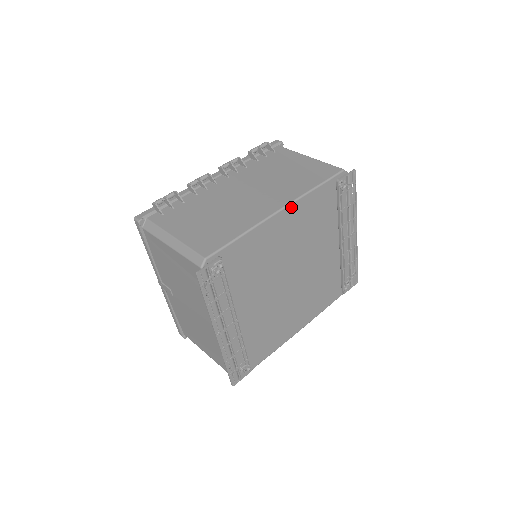
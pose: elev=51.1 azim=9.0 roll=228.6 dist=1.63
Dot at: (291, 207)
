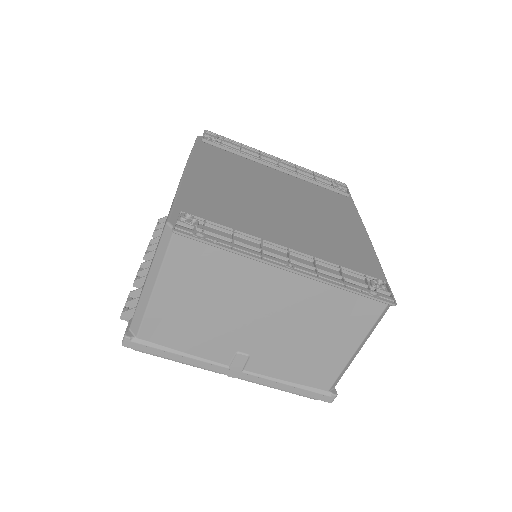
Dot at: (191, 166)
